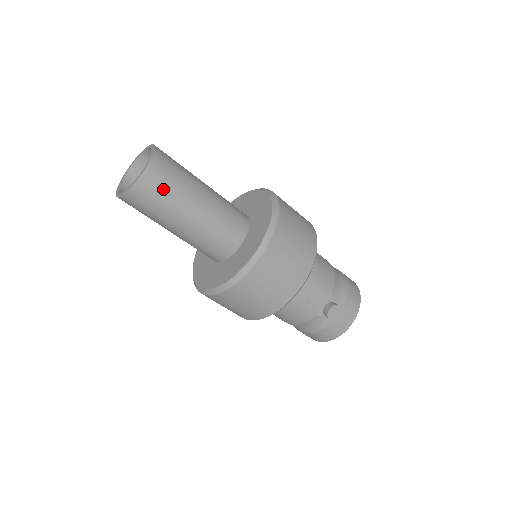
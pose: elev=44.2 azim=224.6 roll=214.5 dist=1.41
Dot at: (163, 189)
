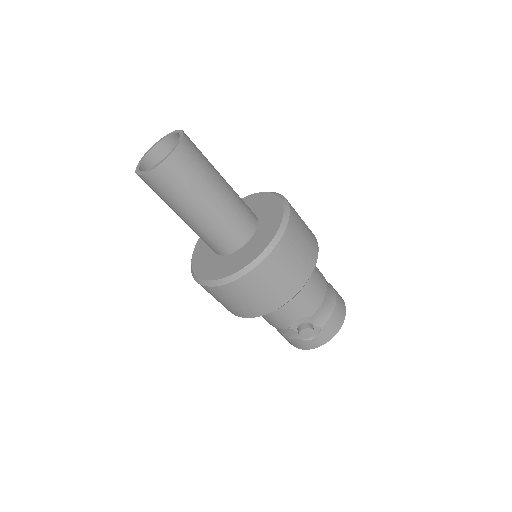
Dot at: (175, 184)
